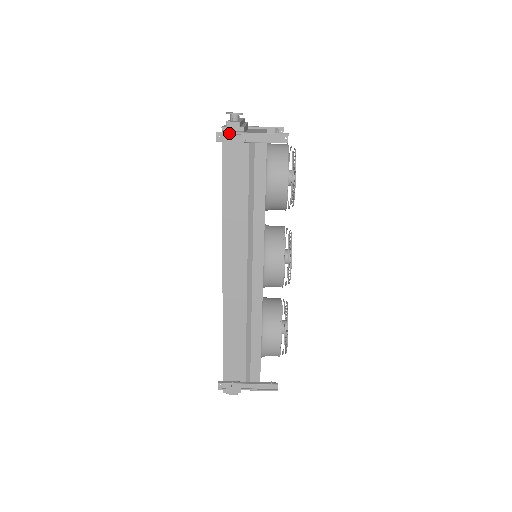
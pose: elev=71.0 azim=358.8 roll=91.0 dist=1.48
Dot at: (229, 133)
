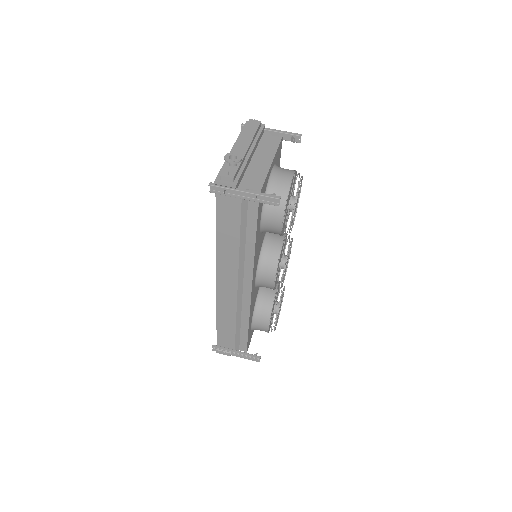
Dot at: (221, 188)
